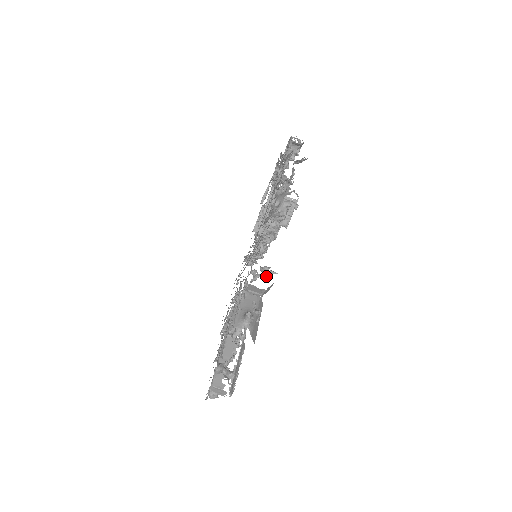
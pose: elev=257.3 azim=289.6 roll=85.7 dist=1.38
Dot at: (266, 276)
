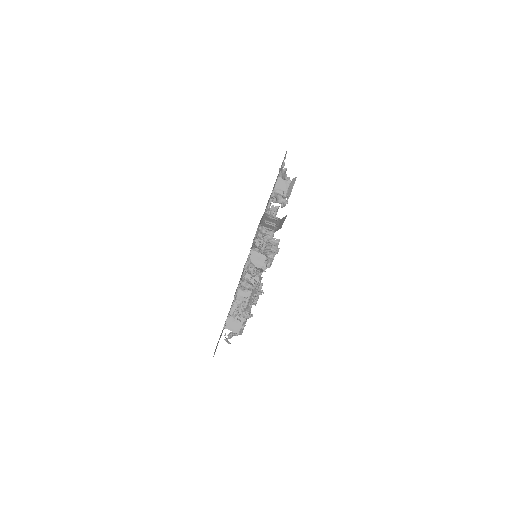
Dot at: occluded
